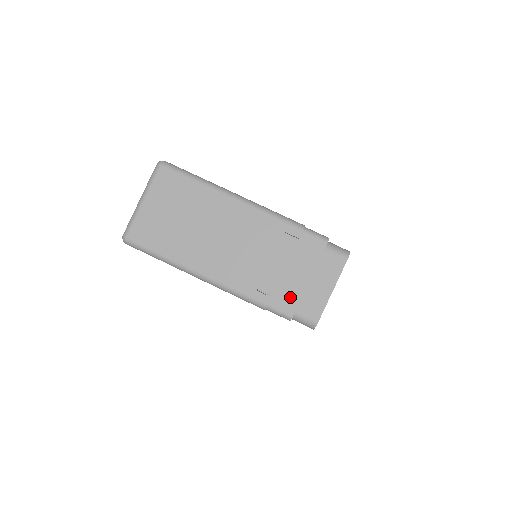
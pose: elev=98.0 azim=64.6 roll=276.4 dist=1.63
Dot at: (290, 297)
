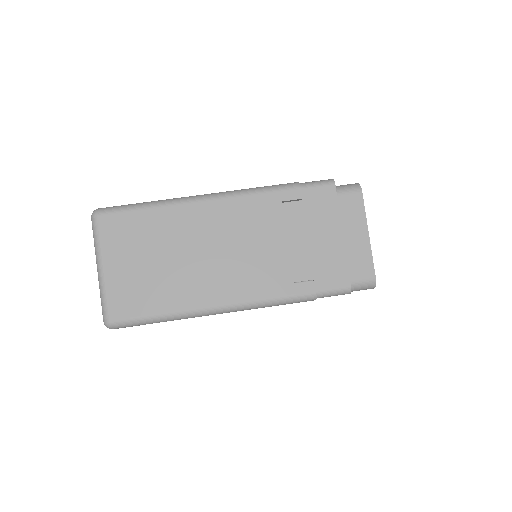
Dot at: (334, 268)
